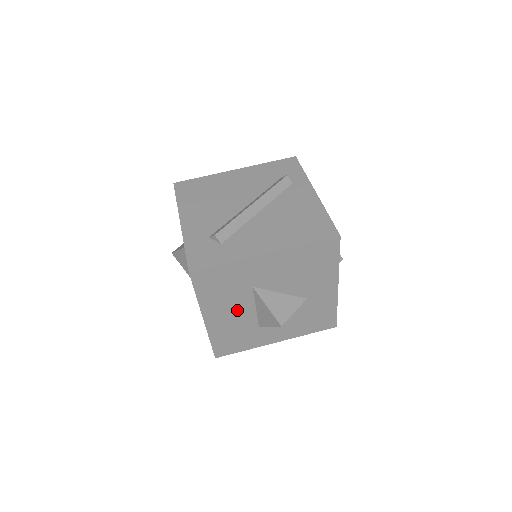
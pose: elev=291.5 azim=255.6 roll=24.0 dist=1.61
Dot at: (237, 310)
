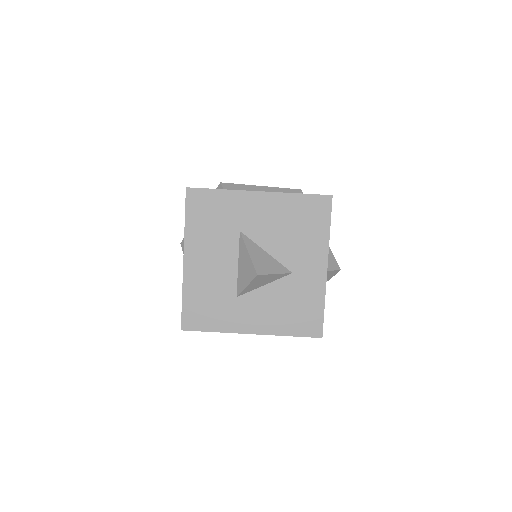
Dot at: (219, 260)
